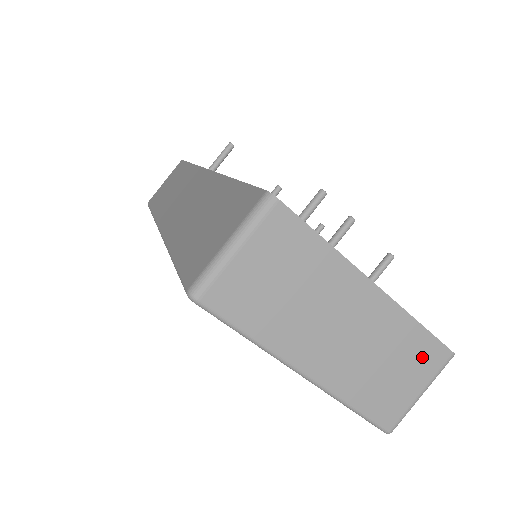
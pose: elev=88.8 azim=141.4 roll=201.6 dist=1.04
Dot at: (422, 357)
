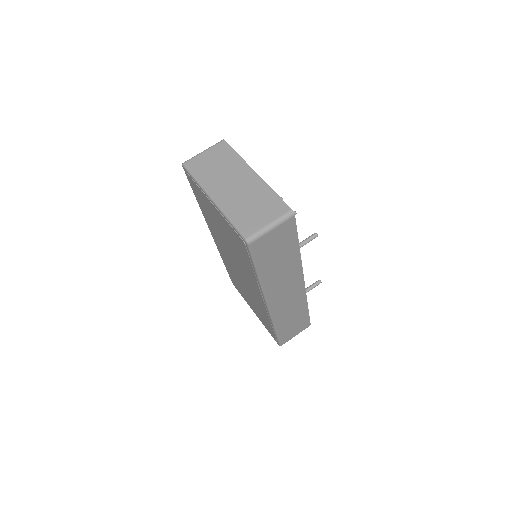
Dot at: (273, 206)
